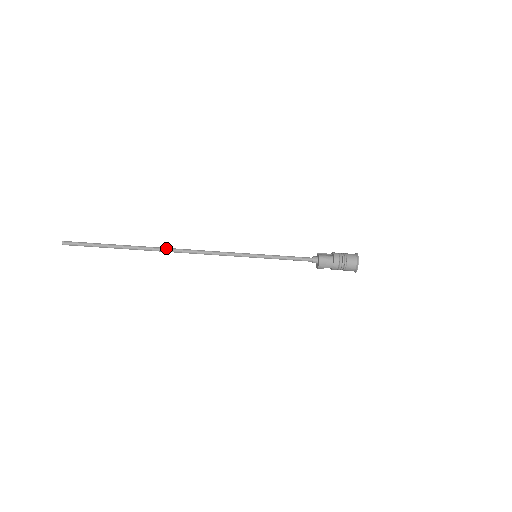
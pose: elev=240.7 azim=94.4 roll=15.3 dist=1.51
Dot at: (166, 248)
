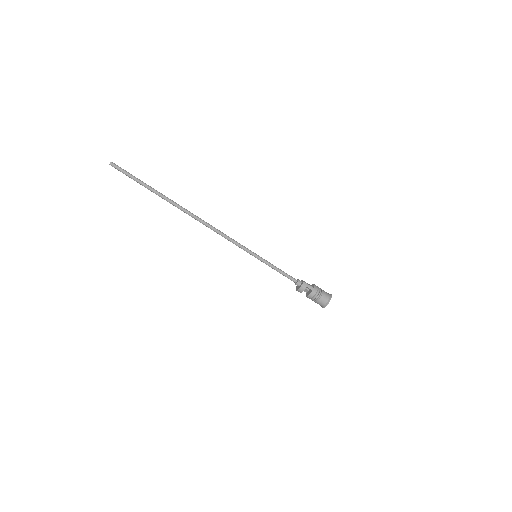
Dot at: occluded
